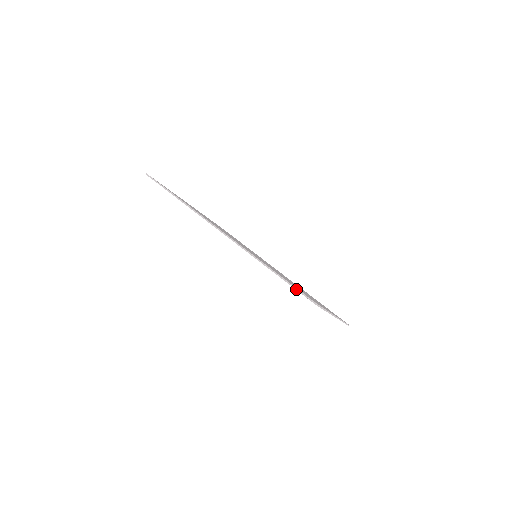
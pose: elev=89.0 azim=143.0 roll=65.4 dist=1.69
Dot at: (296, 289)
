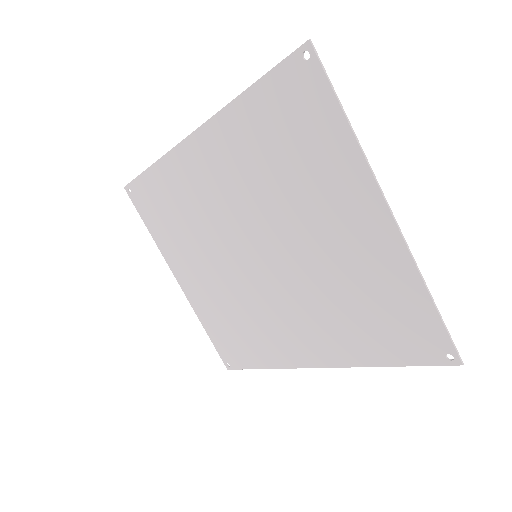
Dot at: (279, 63)
